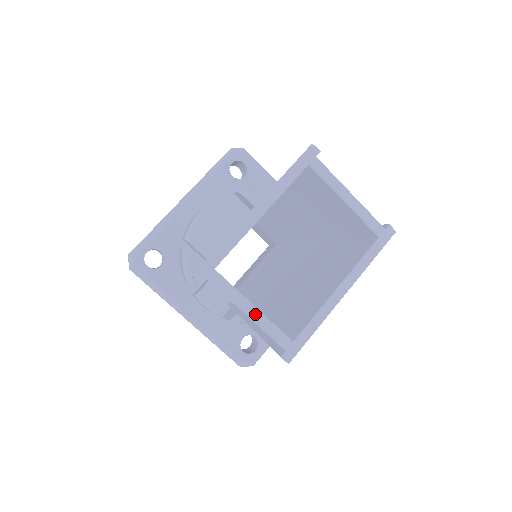
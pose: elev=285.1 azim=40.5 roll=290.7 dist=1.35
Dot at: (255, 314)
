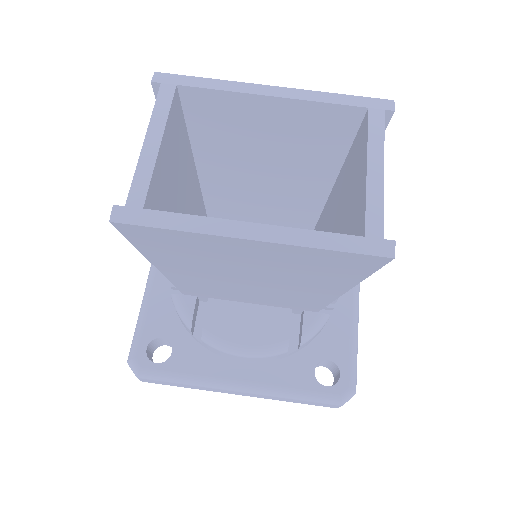
Dot at: (152, 148)
